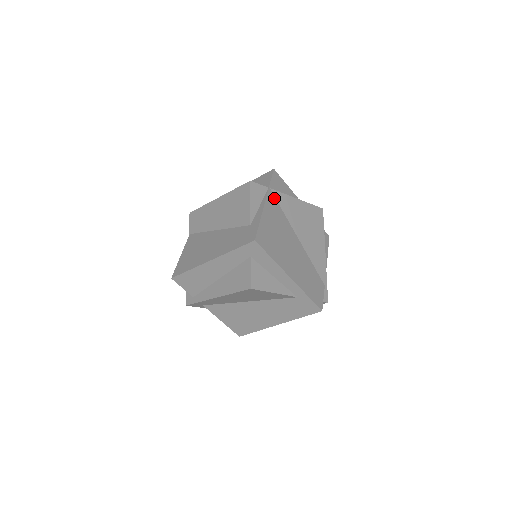
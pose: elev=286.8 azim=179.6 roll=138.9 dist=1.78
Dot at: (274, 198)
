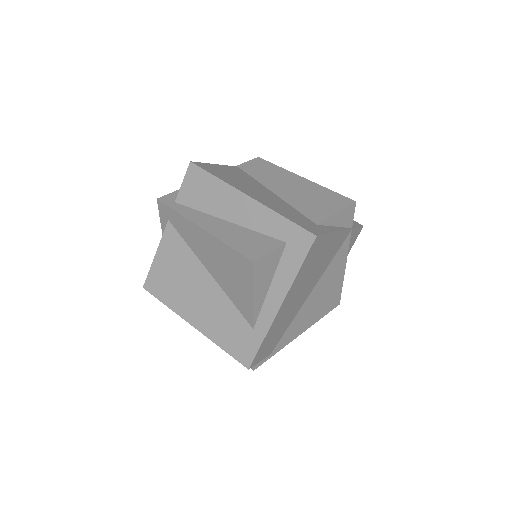
Dot at: (344, 240)
